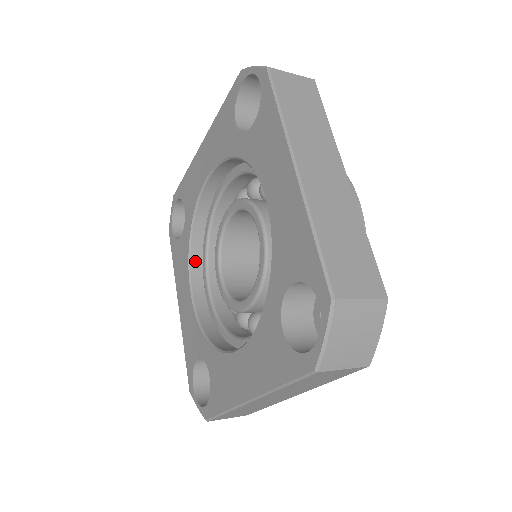
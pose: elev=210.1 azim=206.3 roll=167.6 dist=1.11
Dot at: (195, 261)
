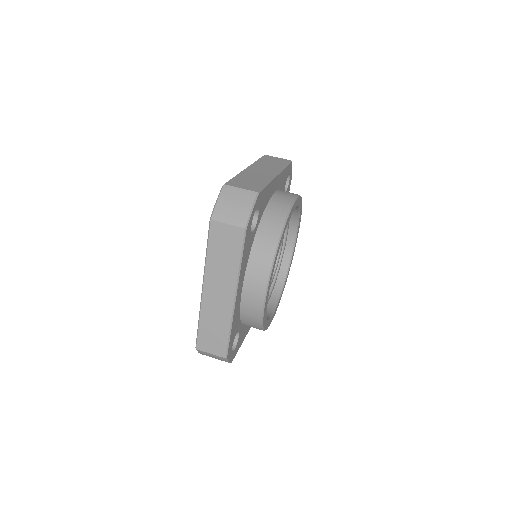
Dot at: occluded
